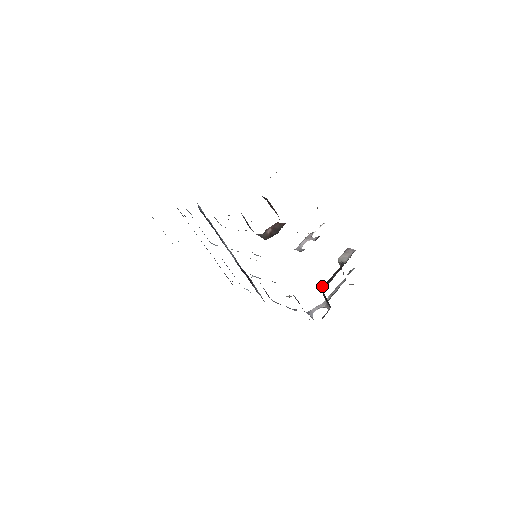
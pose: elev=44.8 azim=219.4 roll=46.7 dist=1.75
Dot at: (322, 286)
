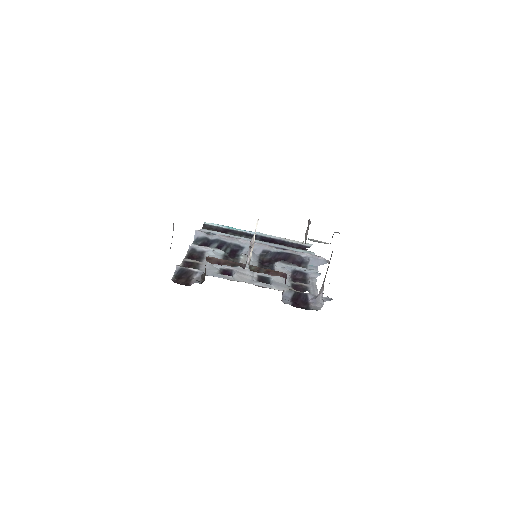
Dot at: occluded
